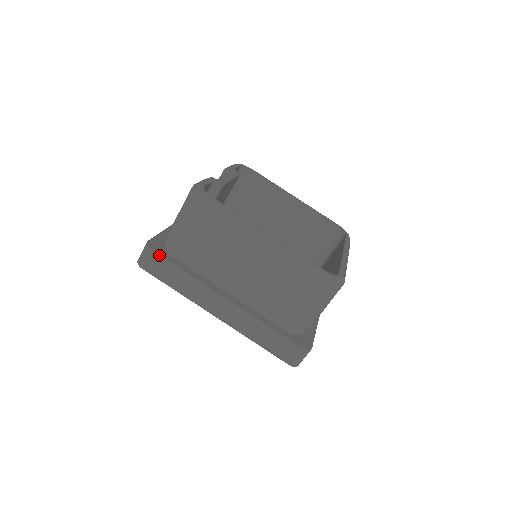
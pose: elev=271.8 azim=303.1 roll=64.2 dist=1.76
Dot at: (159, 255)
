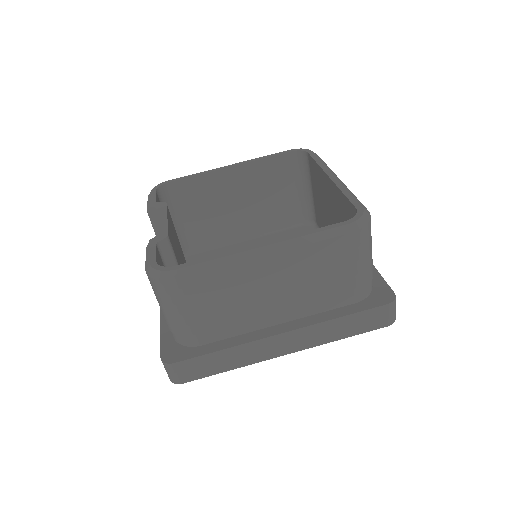
Dot at: (185, 361)
